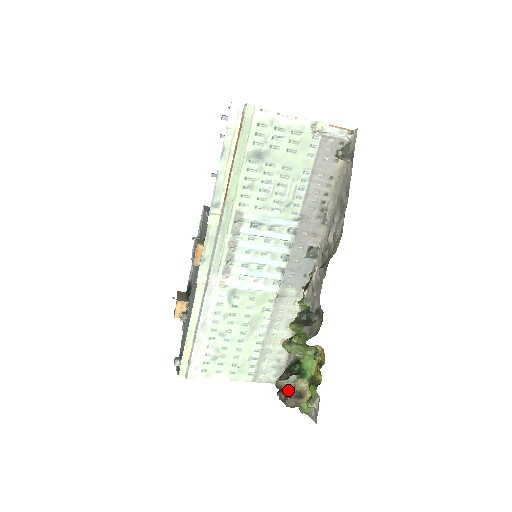
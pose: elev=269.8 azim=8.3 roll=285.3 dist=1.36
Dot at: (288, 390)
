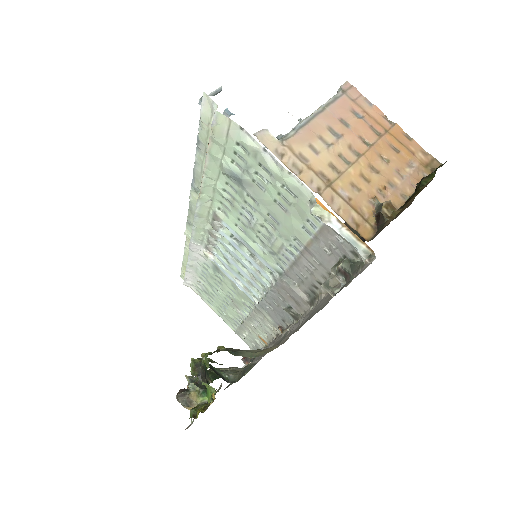
Dot at: occluded
